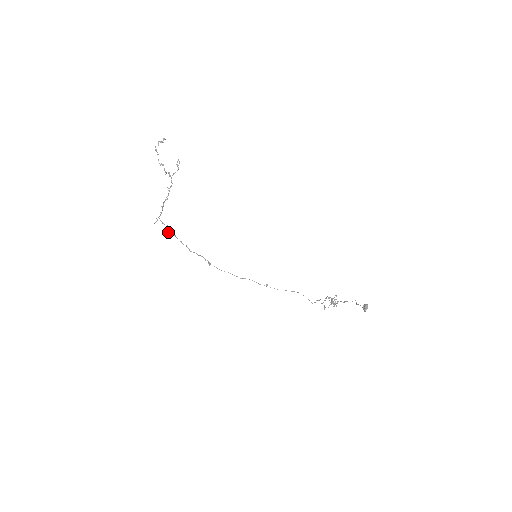
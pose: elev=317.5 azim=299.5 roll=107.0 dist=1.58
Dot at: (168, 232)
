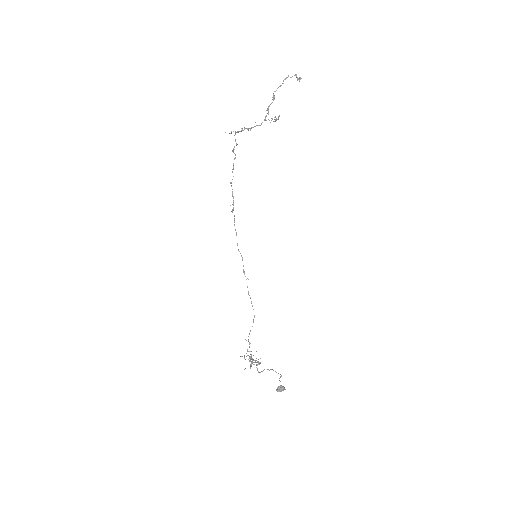
Dot at: (233, 150)
